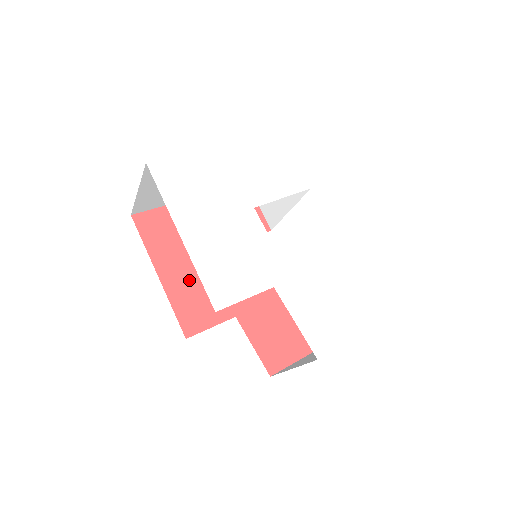
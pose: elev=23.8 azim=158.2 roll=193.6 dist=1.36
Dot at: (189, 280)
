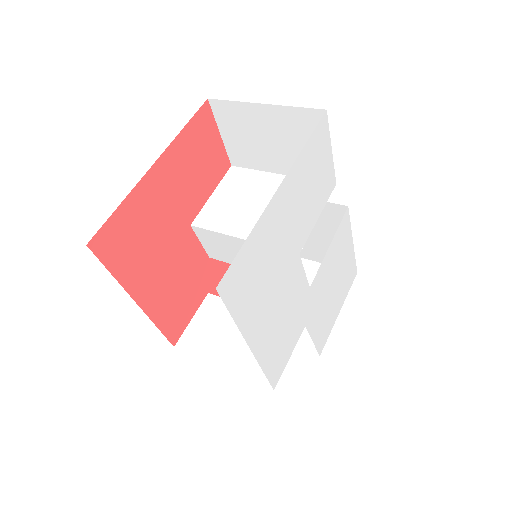
Dot at: (167, 286)
